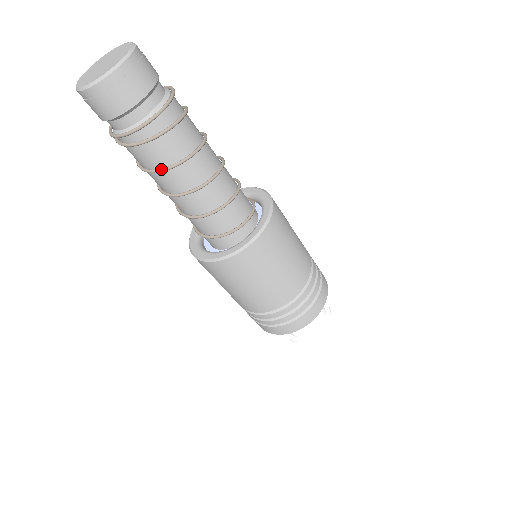
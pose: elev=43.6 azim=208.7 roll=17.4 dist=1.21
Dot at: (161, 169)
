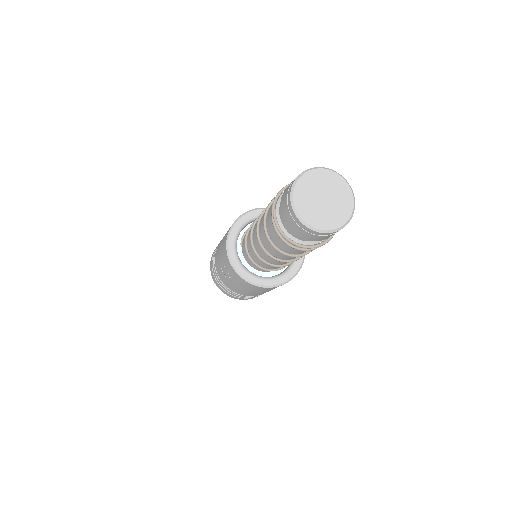
Dot at: (294, 256)
